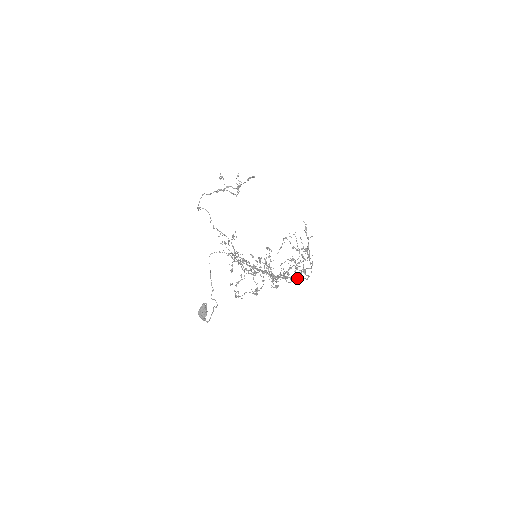
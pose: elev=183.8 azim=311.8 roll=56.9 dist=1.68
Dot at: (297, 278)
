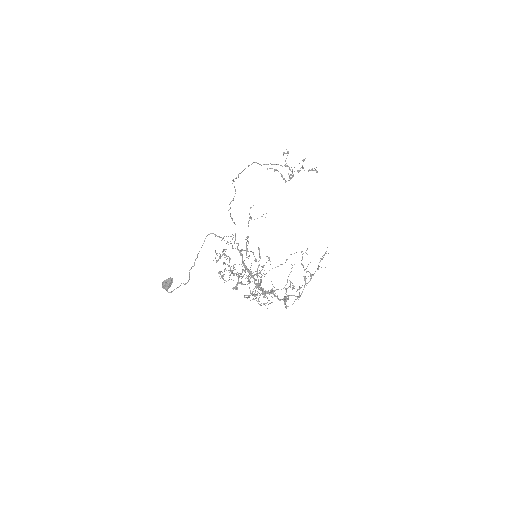
Dot at: (279, 299)
